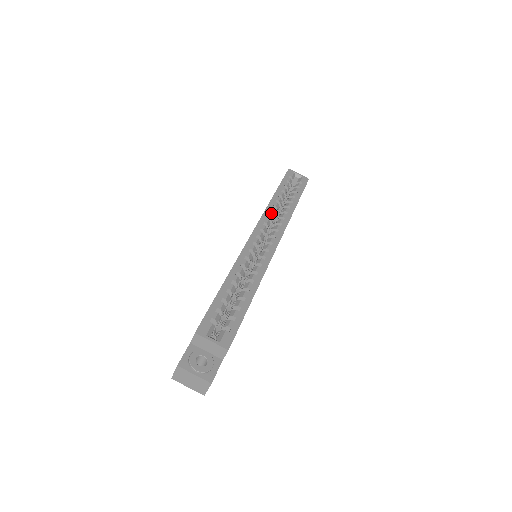
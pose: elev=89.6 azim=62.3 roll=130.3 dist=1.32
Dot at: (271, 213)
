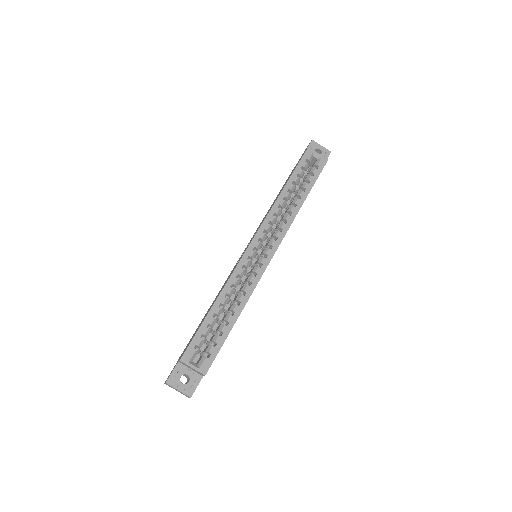
Dot at: (275, 214)
